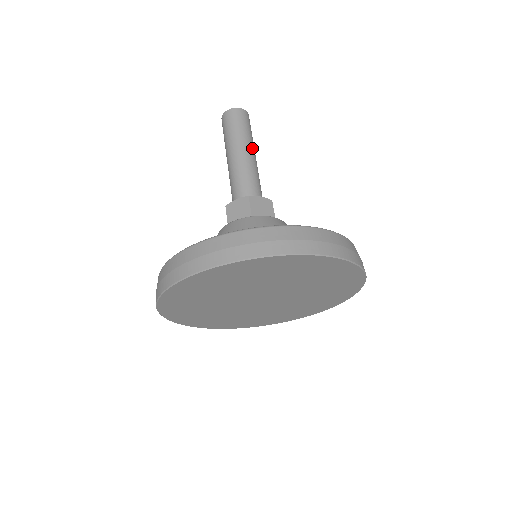
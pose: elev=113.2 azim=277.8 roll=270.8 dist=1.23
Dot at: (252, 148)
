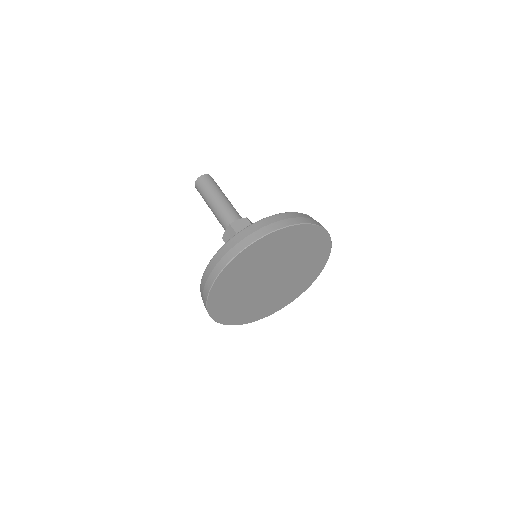
Dot at: (221, 194)
